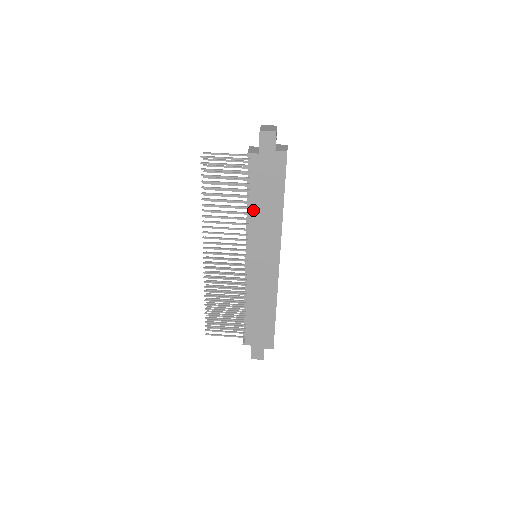
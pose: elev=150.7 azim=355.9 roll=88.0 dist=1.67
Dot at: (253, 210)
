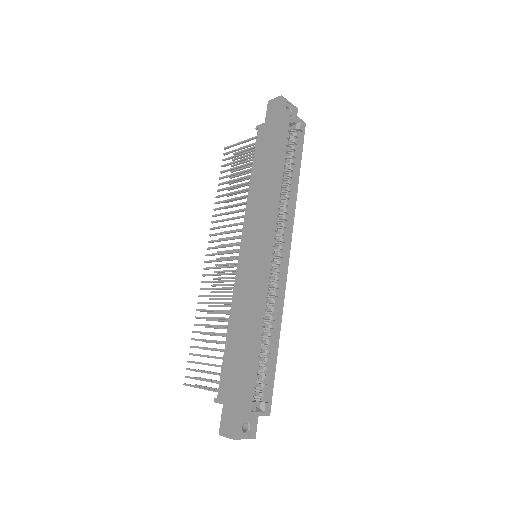
Dot at: (253, 185)
